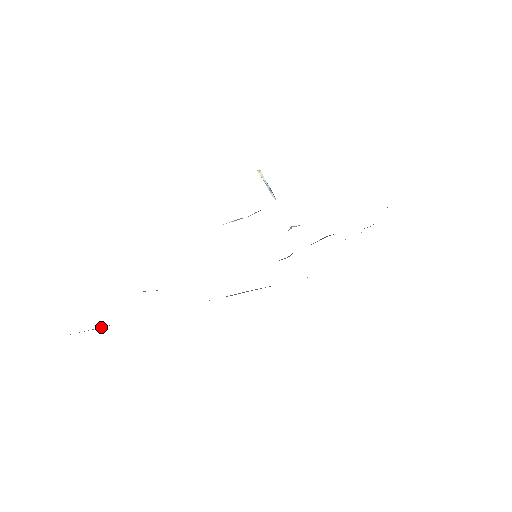
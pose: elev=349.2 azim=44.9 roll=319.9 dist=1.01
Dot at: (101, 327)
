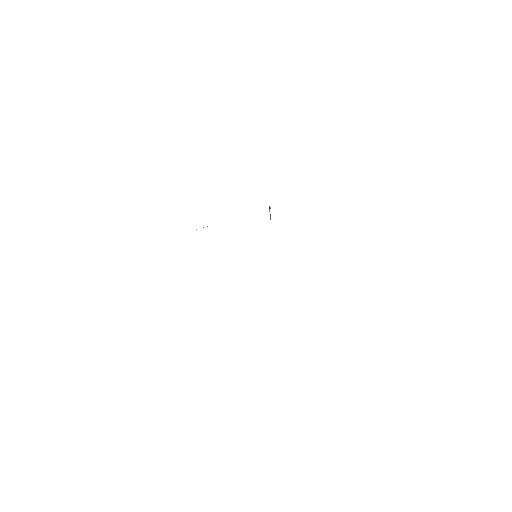
Dot at: occluded
